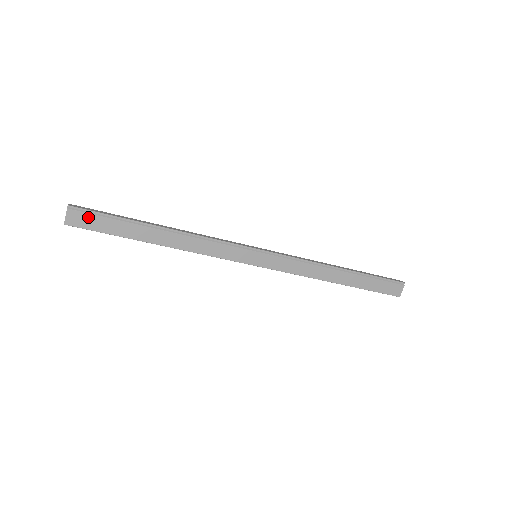
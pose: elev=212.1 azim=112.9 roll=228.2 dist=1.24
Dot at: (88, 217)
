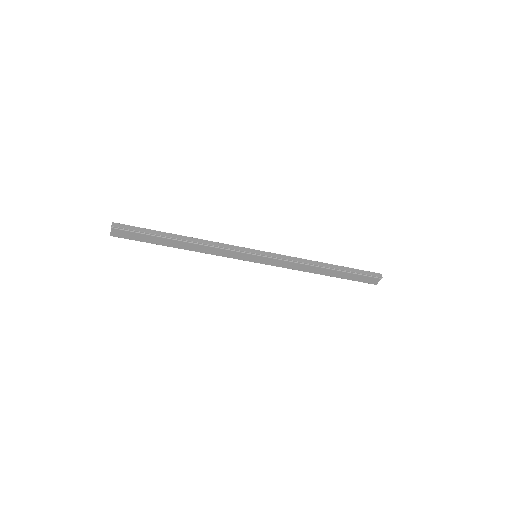
Dot at: (127, 233)
